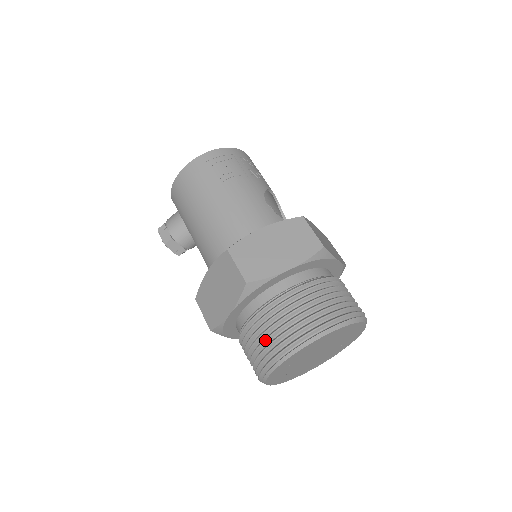
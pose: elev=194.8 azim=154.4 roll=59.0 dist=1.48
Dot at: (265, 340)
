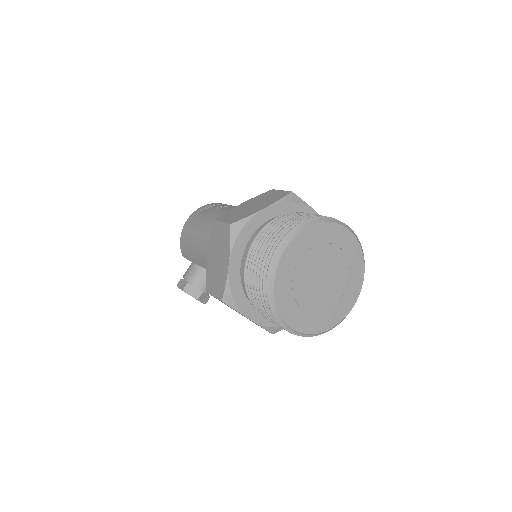
Dot at: (259, 260)
